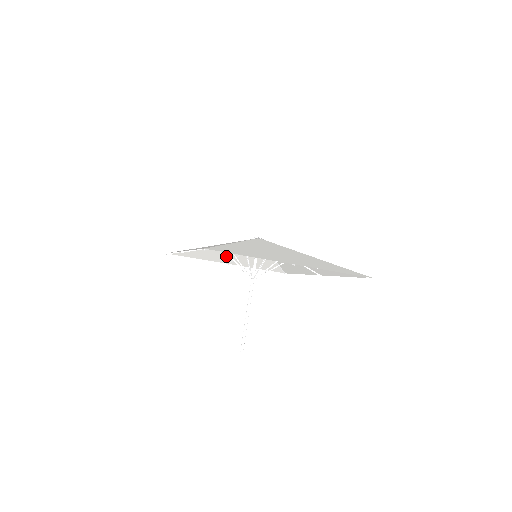
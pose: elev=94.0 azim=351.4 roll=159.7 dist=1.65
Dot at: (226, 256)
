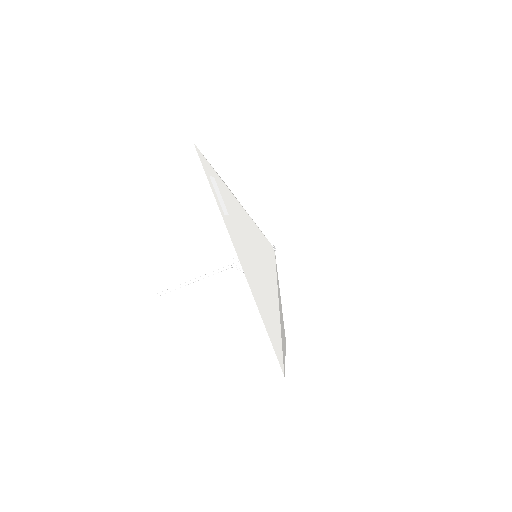
Dot at: occluded
